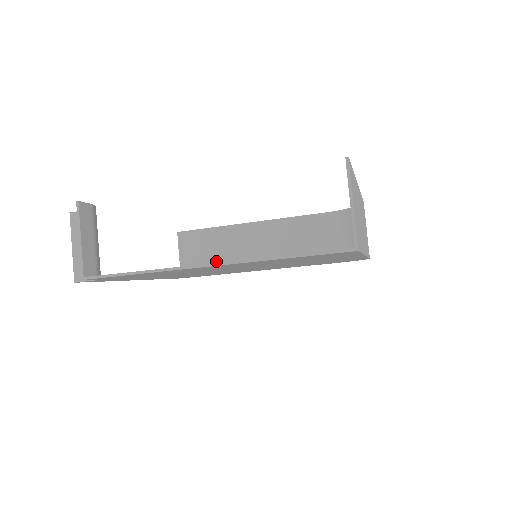
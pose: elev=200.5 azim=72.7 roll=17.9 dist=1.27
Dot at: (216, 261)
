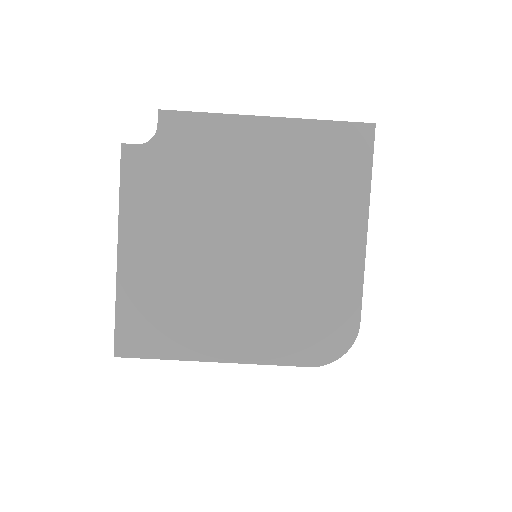
Dot at: occluded
